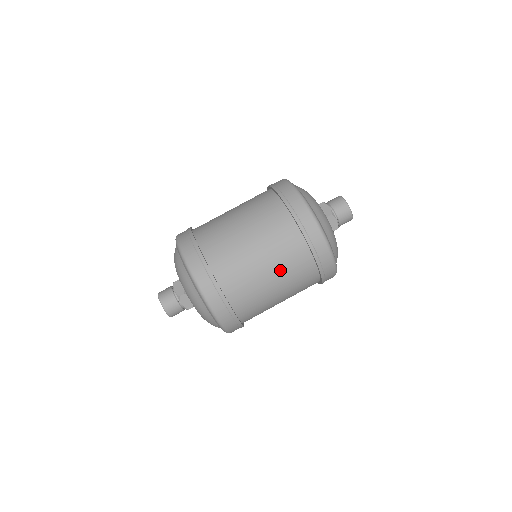
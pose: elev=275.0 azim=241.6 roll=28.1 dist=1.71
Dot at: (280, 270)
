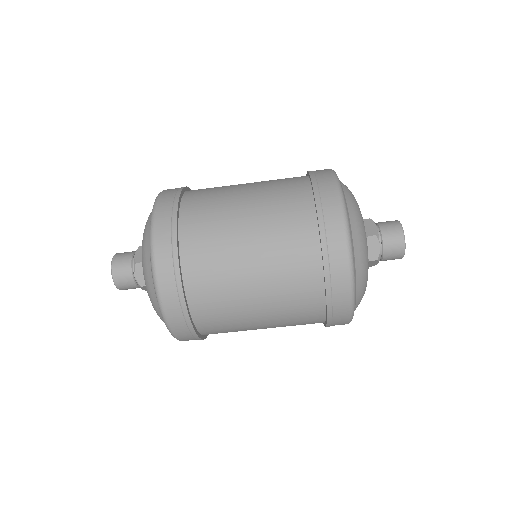
Dot at: (270, 271)
